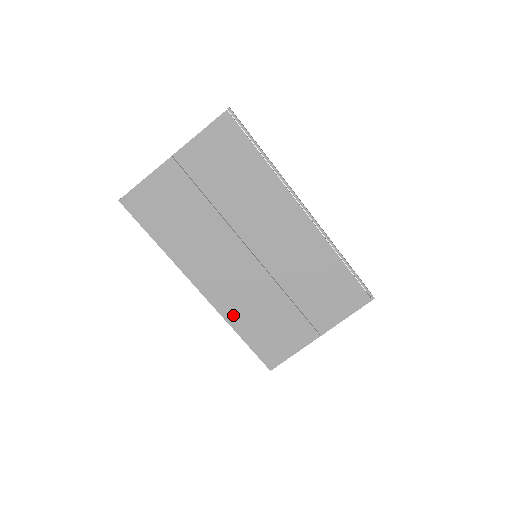
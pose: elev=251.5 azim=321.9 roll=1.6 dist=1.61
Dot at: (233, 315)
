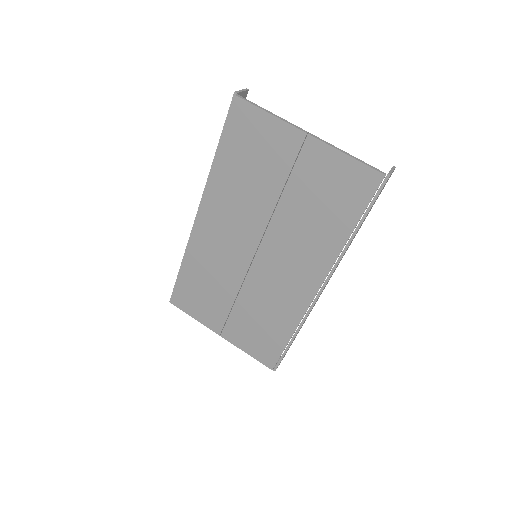
Dot at: (194, 255)
